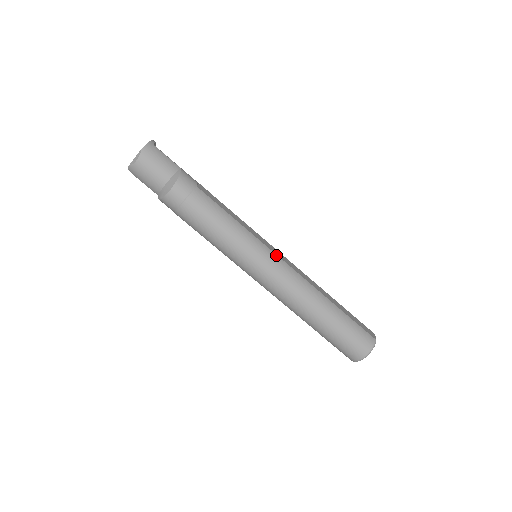
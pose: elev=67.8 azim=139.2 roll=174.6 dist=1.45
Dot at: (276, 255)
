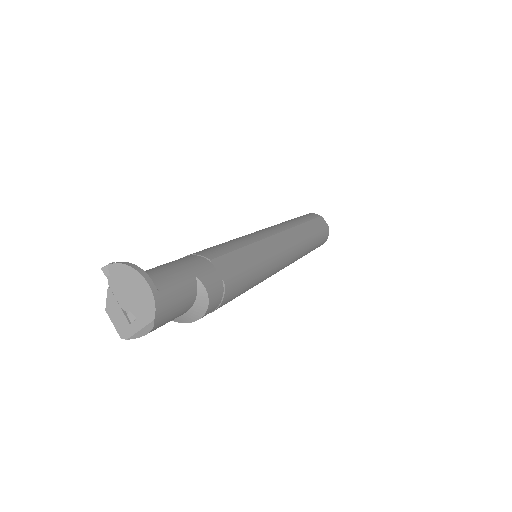
Dot at: (284, 252)
